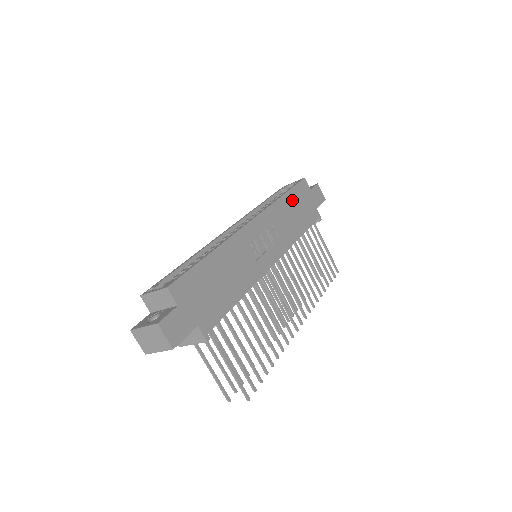
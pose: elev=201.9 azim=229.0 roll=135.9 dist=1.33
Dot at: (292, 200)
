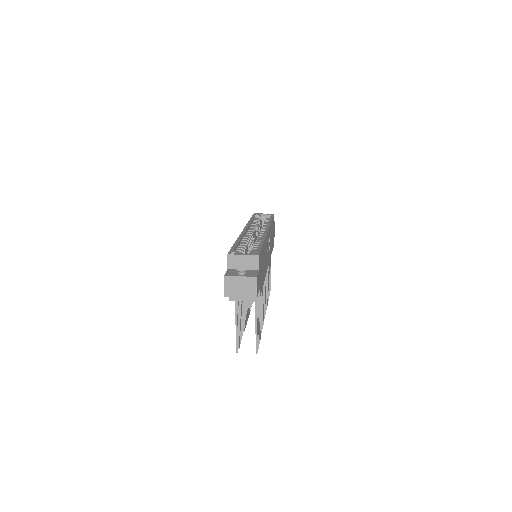
Dot at: (272, 226)
